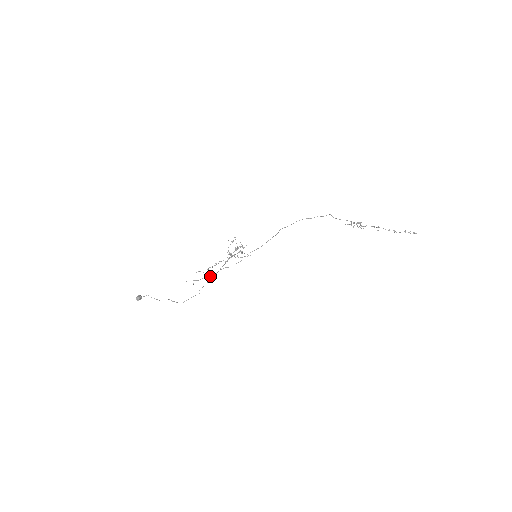
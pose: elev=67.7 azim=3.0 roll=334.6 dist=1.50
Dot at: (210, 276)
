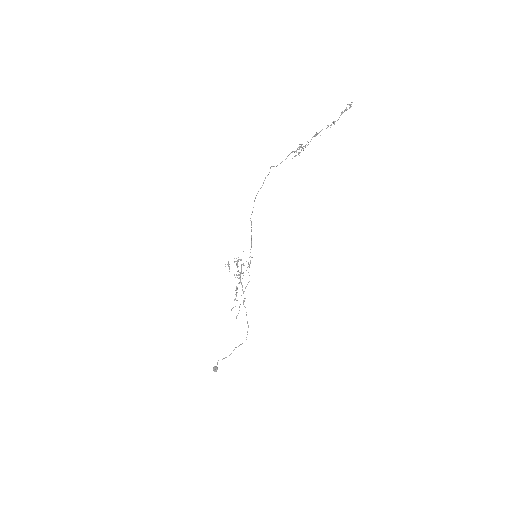
Dot at: occluded
